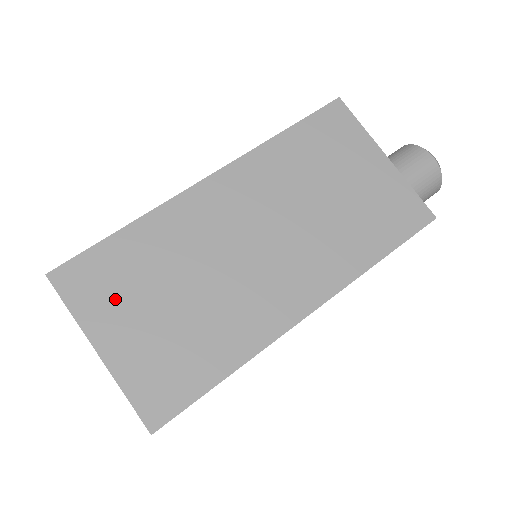
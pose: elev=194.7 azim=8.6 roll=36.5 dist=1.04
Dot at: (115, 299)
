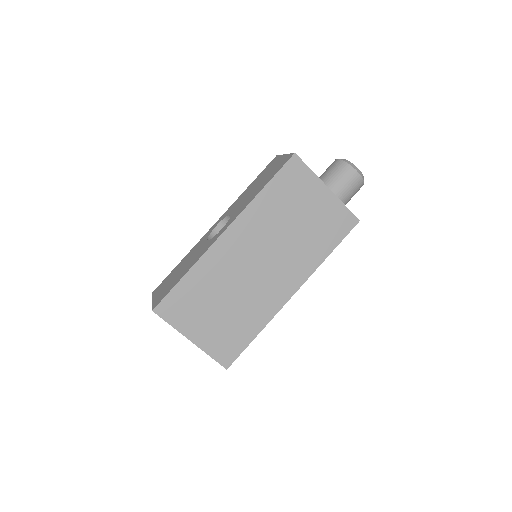
Dot at: (192, 314)
